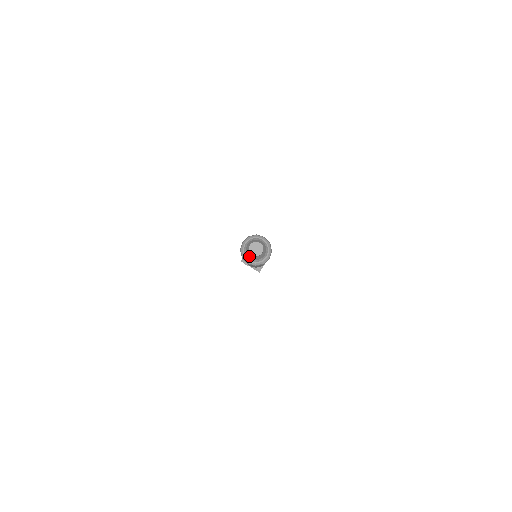
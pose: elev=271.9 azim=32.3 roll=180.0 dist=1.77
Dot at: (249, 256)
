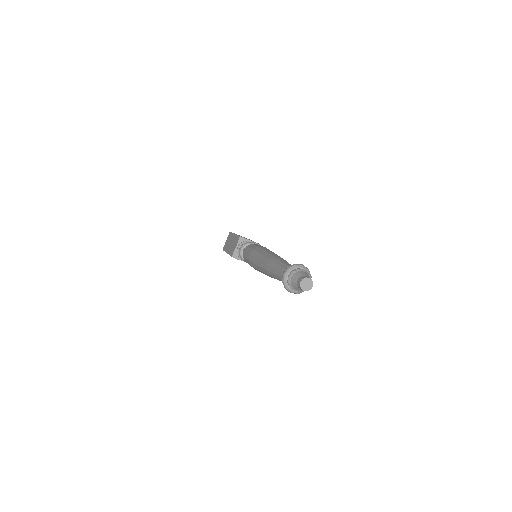
Dot at: (295, 288)
